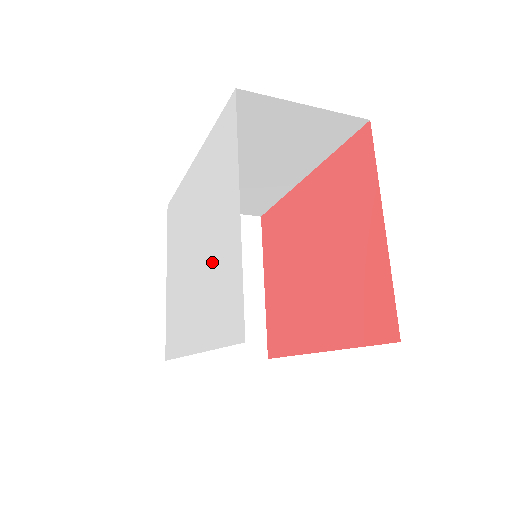
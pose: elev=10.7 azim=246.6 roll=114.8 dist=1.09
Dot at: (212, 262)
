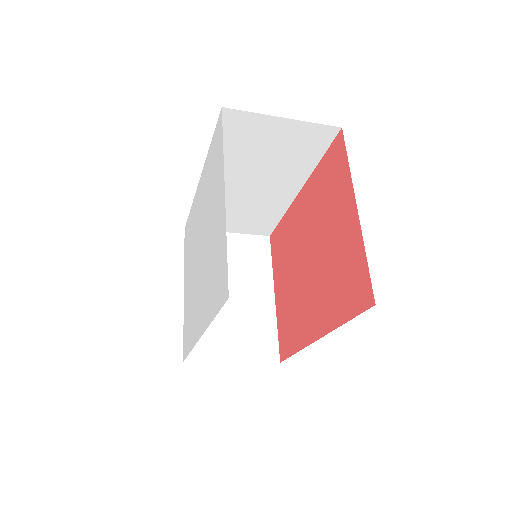
Dot at: (210, 251)
